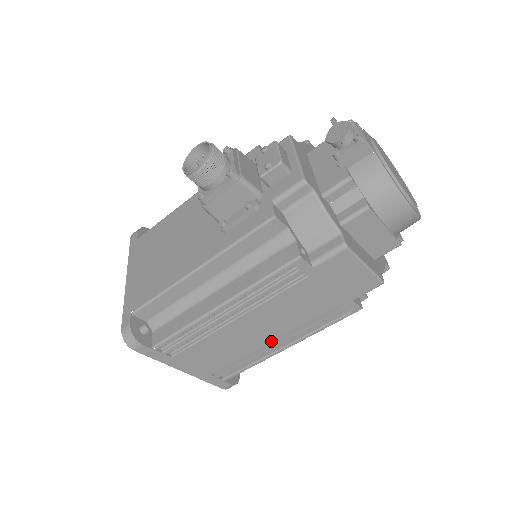
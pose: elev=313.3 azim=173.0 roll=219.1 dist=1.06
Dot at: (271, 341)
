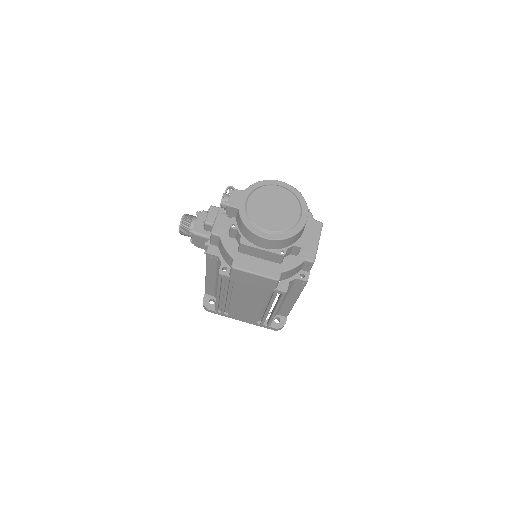
Dot at: (262, 308)
